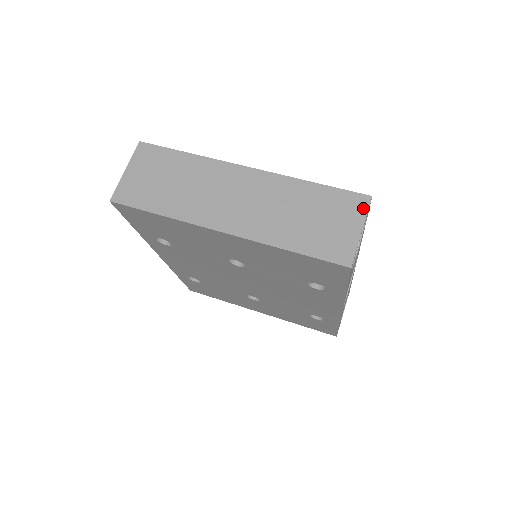
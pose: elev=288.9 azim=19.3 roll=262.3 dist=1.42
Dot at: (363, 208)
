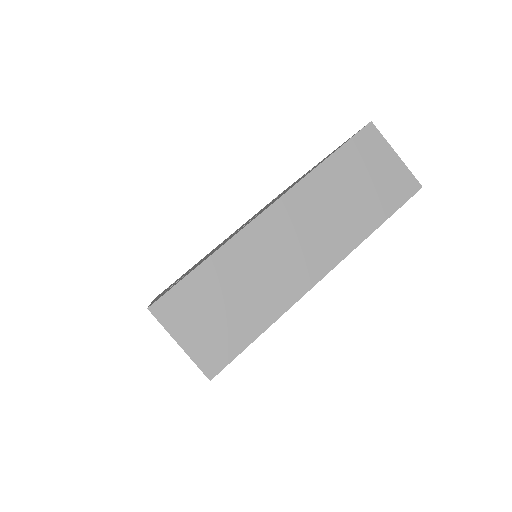
Dot at: (378, 137)
